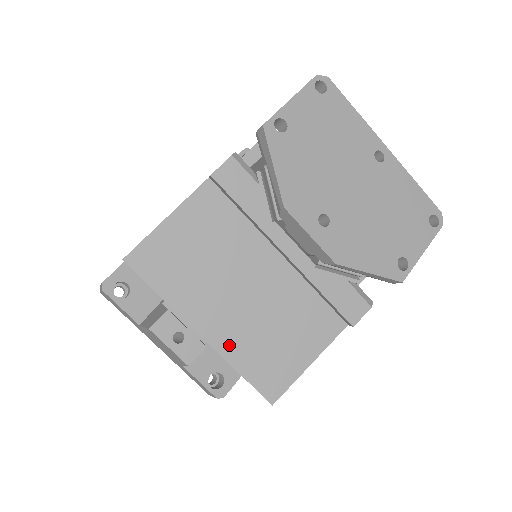
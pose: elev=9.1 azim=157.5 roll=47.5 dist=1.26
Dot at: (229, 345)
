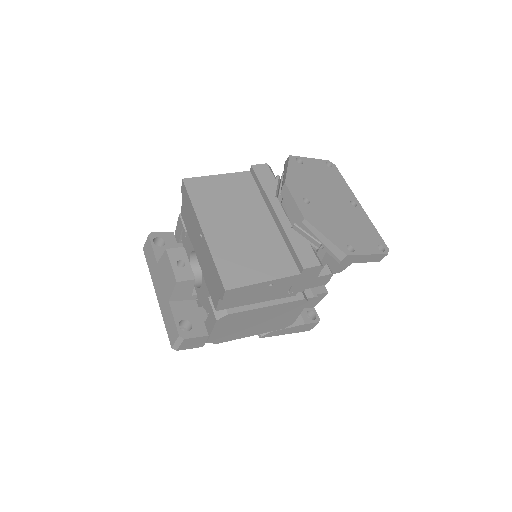
Dot at: (216, 243)
